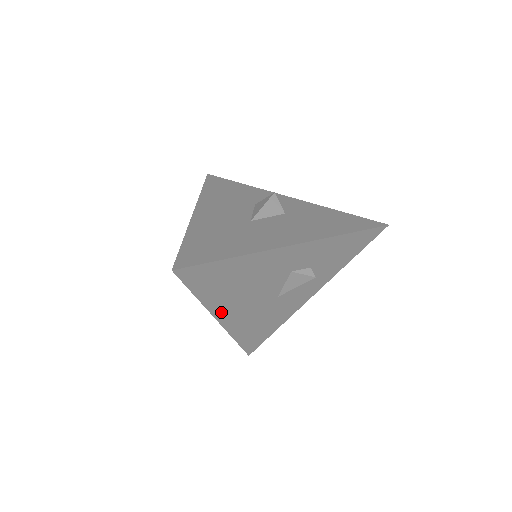
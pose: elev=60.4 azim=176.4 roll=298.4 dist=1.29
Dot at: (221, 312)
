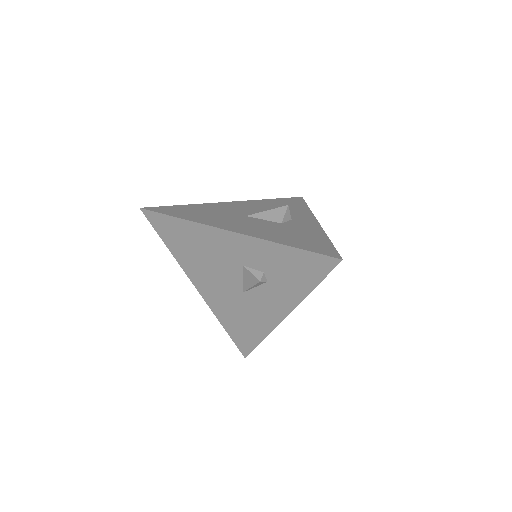
Dot at: (194, 278)
